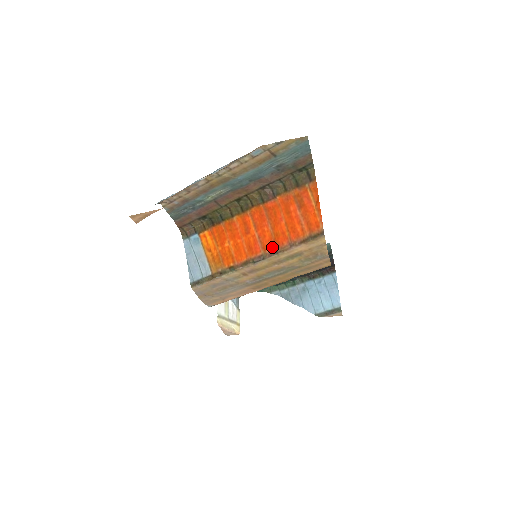
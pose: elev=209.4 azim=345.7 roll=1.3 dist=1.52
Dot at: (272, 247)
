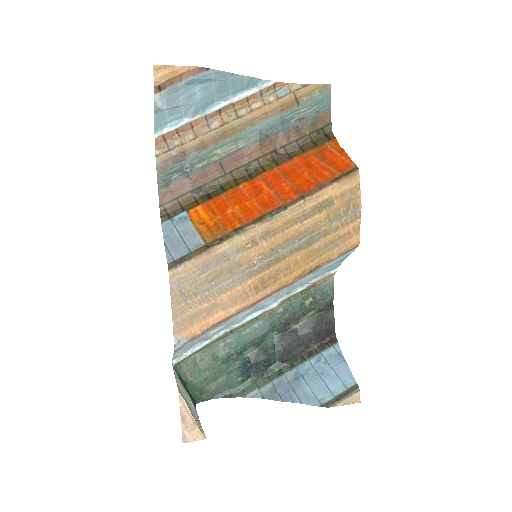
Dot at: (295, 195)
